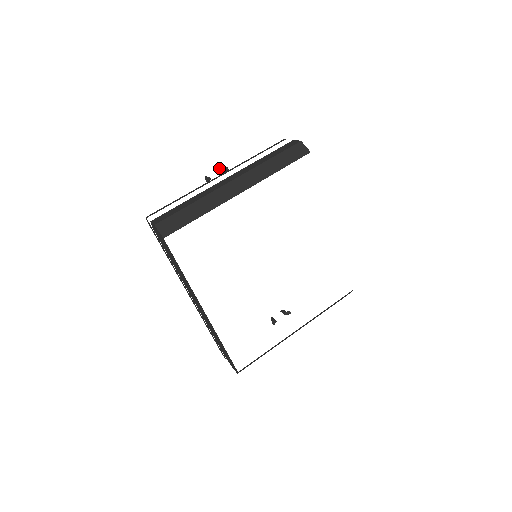
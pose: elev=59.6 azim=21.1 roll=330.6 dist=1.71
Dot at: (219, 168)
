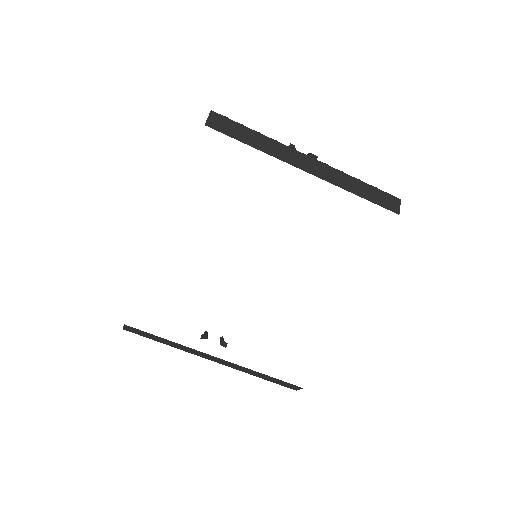
Dot at: occluded
